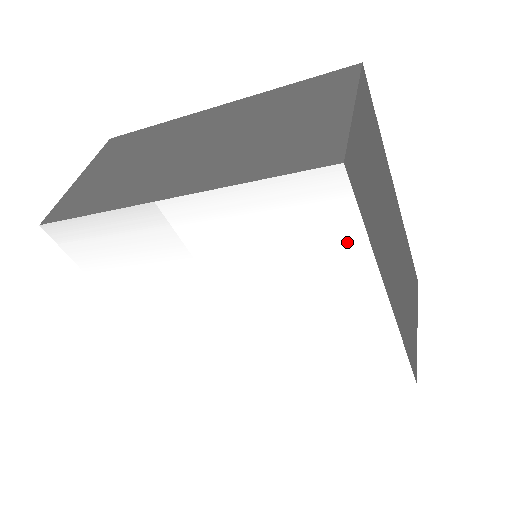
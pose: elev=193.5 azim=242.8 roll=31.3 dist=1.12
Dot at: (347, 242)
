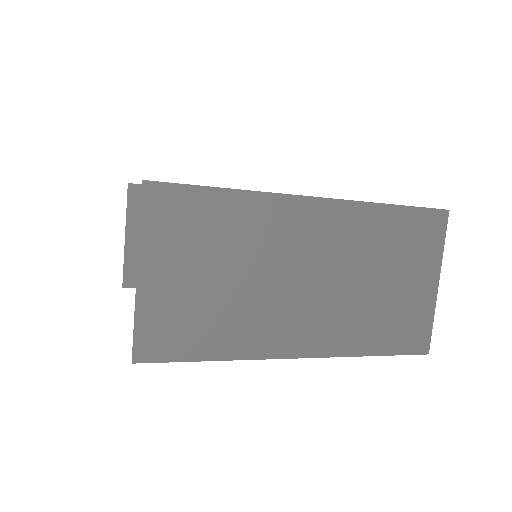
Dot at: occluded
